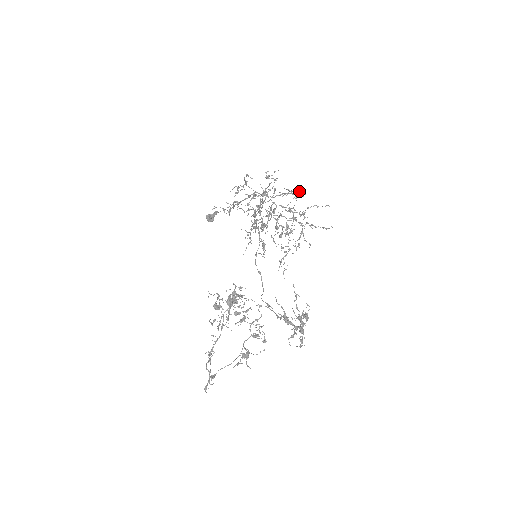
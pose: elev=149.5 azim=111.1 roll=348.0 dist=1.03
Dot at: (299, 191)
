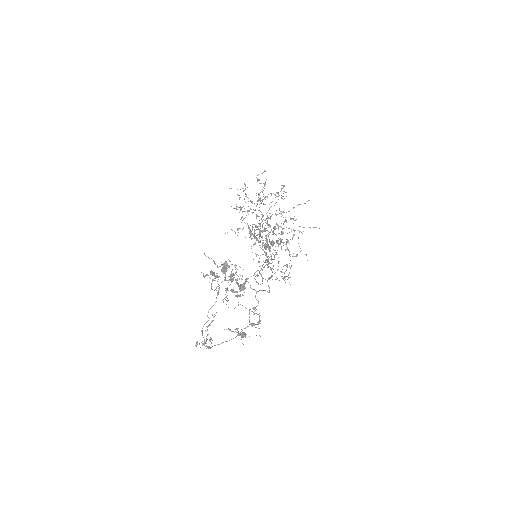
Dot at: (282, 188)
